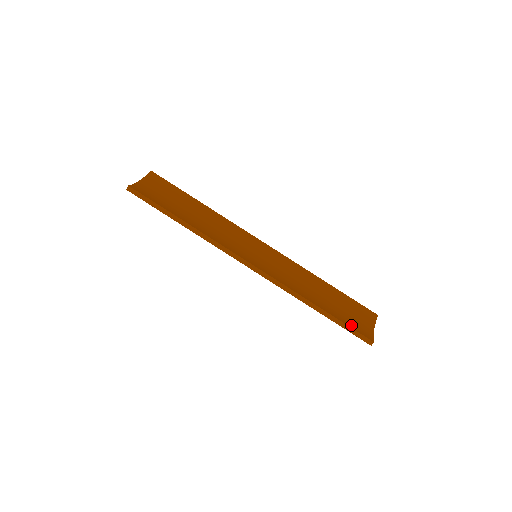
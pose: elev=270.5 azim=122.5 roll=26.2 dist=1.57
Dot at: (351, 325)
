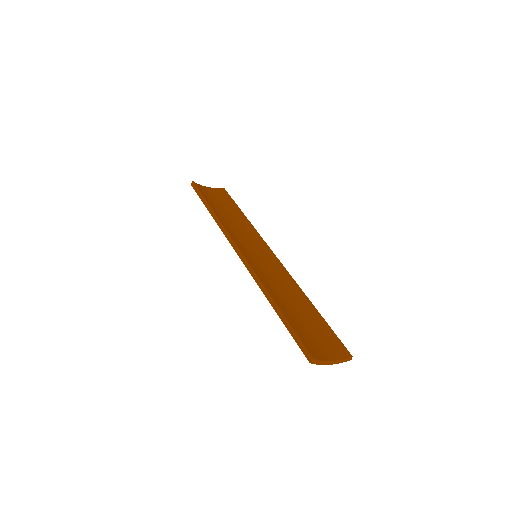
Dot at: (301, 335)
